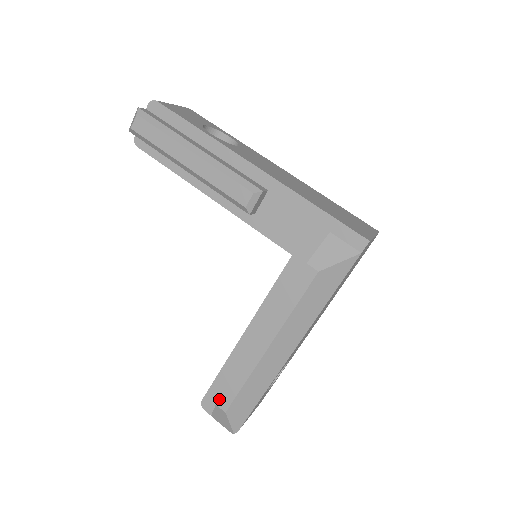
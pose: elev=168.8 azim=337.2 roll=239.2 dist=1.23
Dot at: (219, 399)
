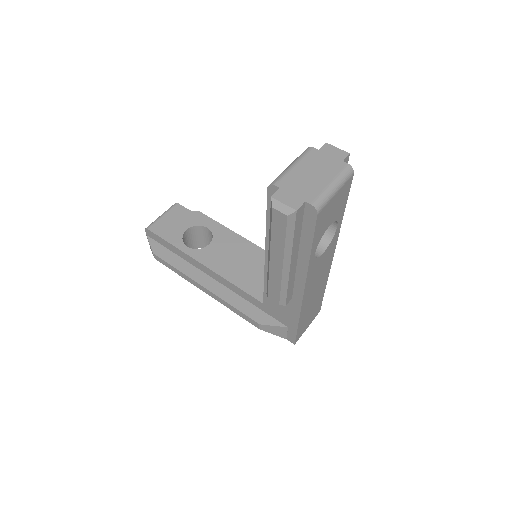
Dot at: (157, 256)
